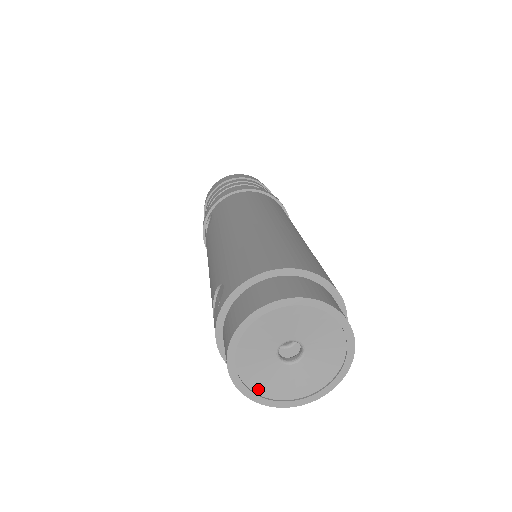
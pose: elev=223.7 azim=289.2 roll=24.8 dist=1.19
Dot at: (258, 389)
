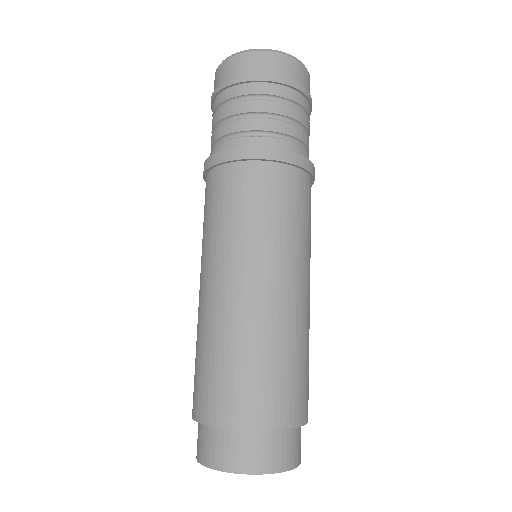
Dot at: occluded
